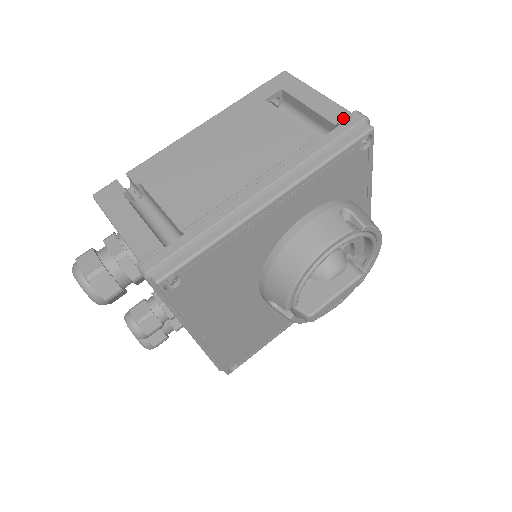
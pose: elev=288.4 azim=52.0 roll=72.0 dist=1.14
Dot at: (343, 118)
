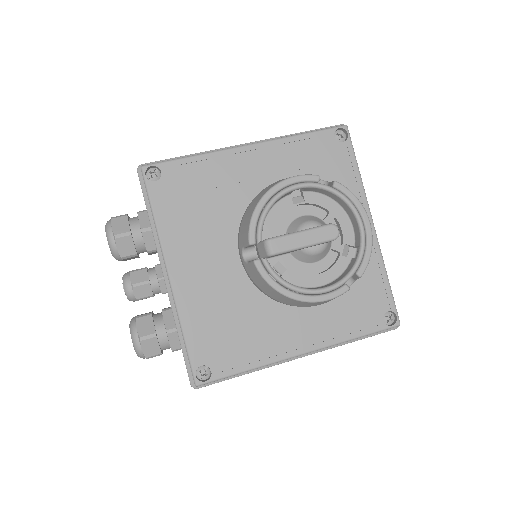
Dot at: occluded
